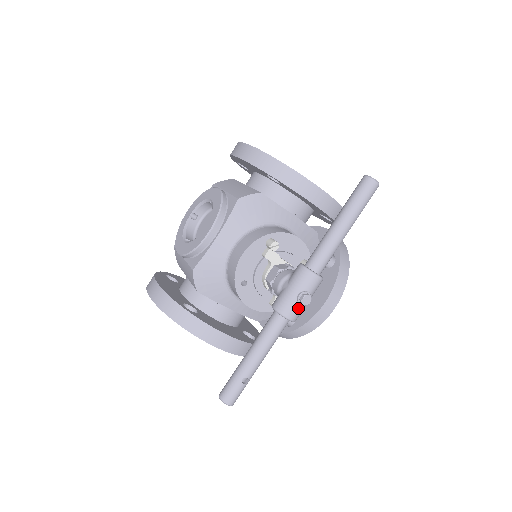
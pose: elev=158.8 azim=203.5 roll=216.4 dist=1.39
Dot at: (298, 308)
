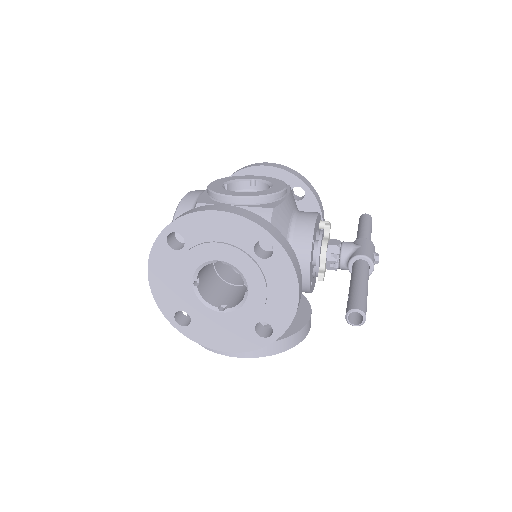
Dot at: (374, 263)
